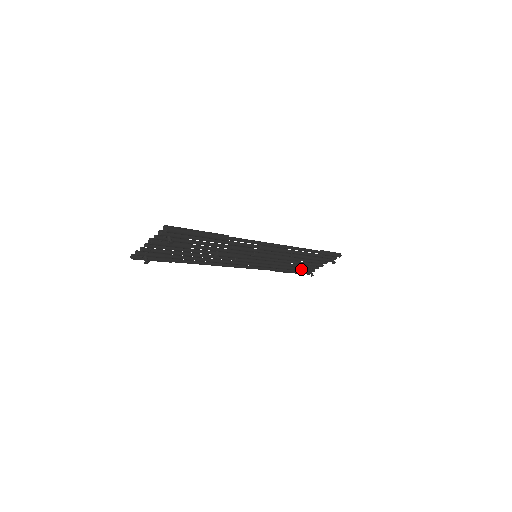
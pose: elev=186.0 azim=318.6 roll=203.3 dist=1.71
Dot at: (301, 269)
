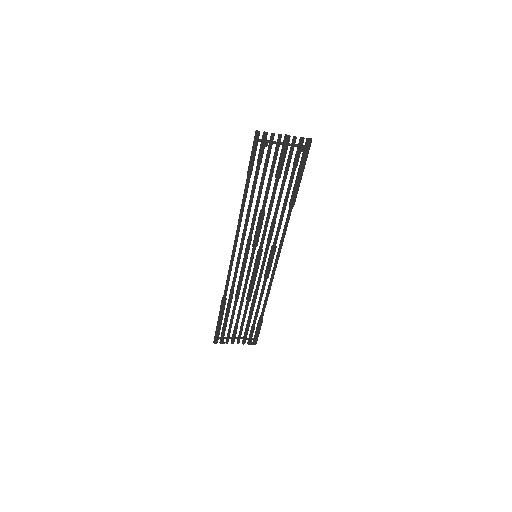
Dot at: (226, 325)
